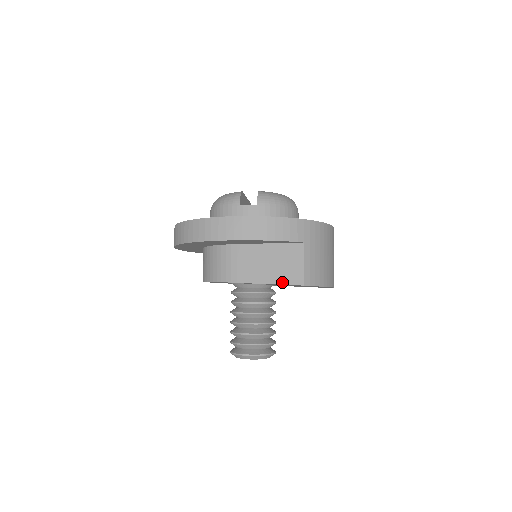
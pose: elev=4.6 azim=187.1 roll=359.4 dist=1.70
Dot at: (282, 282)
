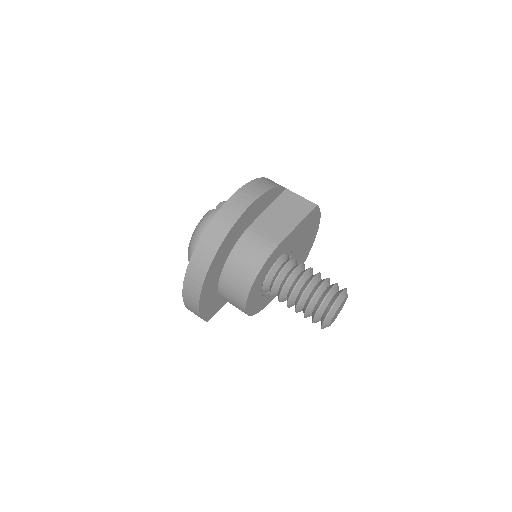
Dot at: (304, 215)
